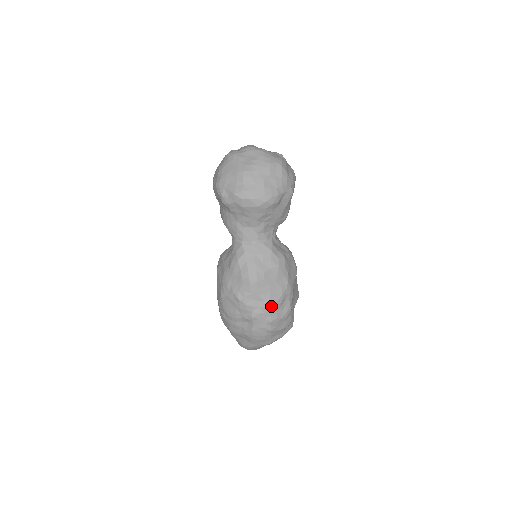
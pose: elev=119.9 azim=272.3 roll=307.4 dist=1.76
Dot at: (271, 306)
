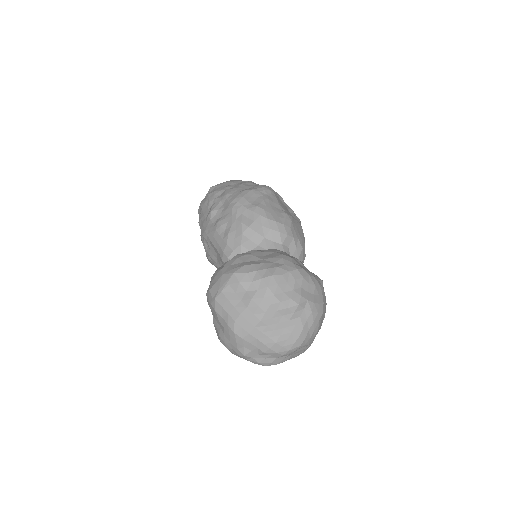
Dot at: occluded
